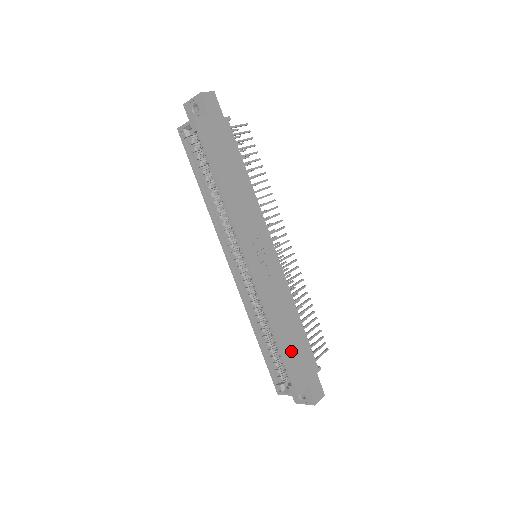
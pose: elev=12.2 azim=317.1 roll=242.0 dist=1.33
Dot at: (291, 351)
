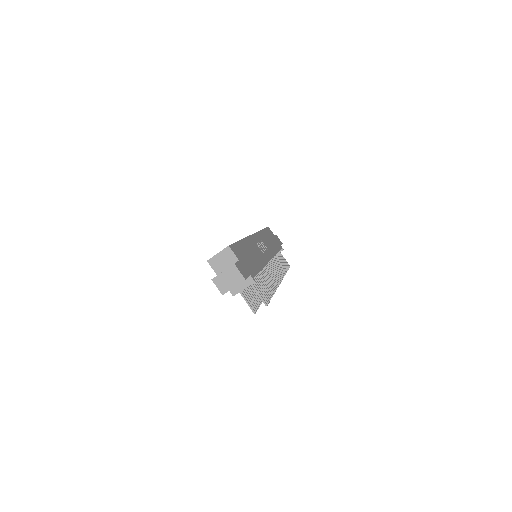
Dot at: (244, 251)
